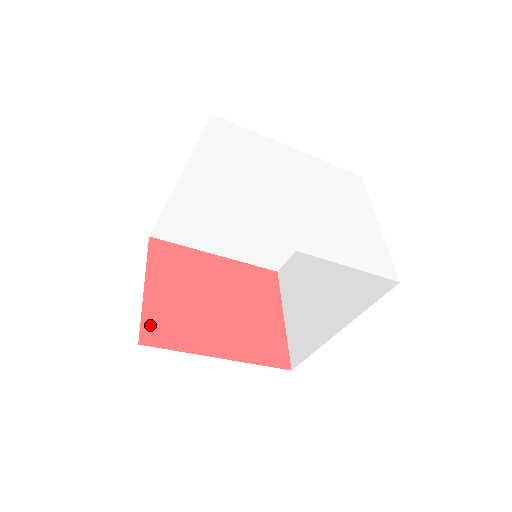
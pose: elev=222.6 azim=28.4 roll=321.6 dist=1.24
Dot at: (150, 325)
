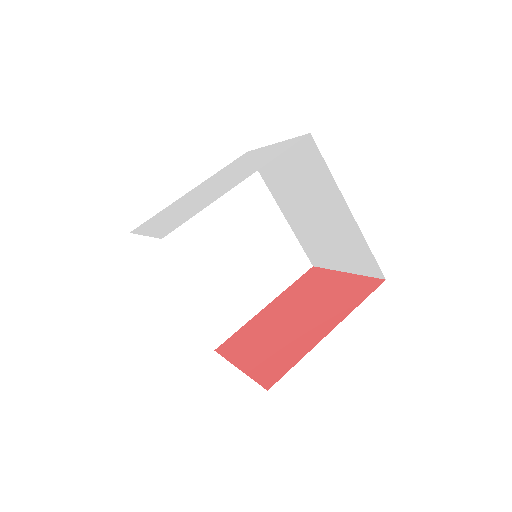
Dot at: (264, 376)
